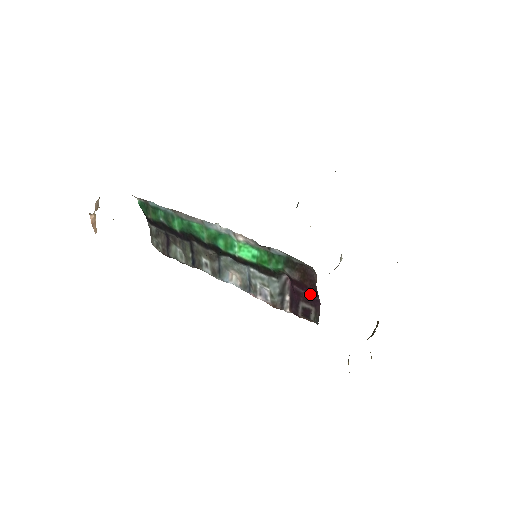
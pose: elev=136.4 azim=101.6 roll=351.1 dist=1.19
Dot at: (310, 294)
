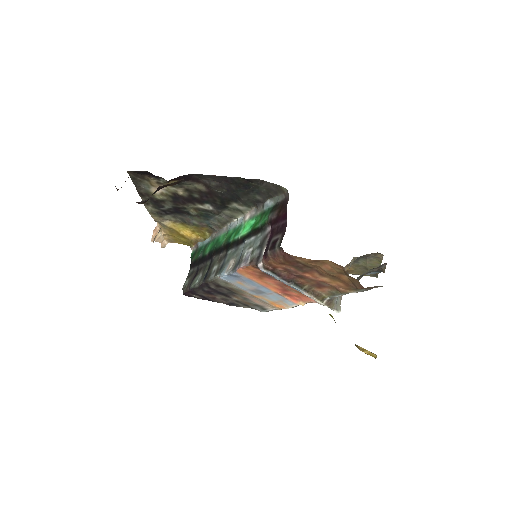
Dot at: (281, 222)
